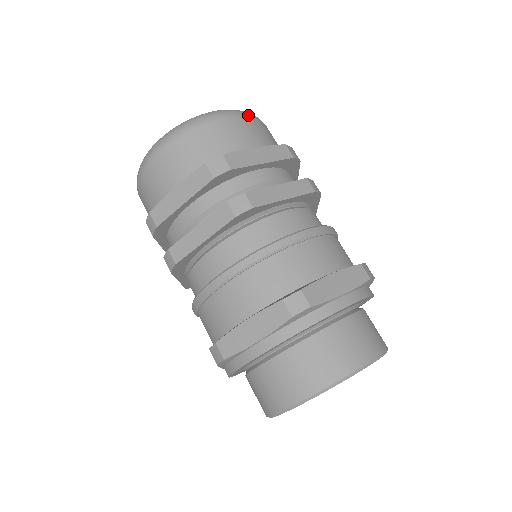
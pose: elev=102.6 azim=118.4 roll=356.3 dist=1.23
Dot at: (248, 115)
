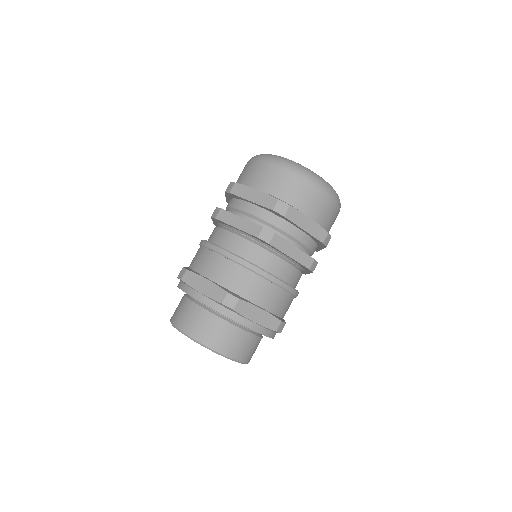
Dot at: (333, 198)
